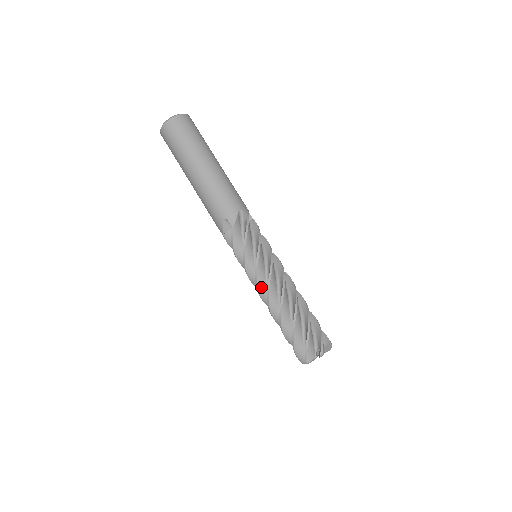
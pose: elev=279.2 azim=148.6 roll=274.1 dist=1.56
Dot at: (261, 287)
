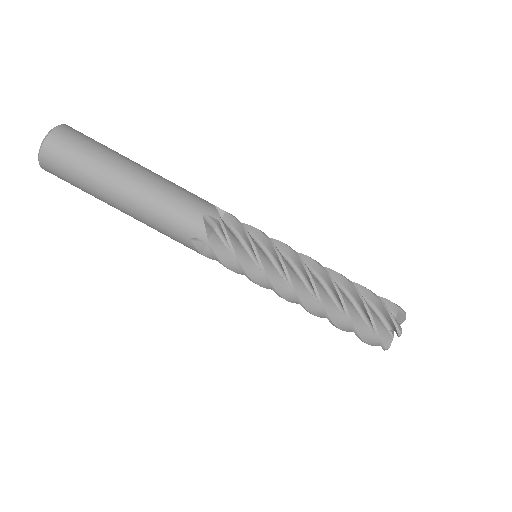
Dot at: (294, 278)
